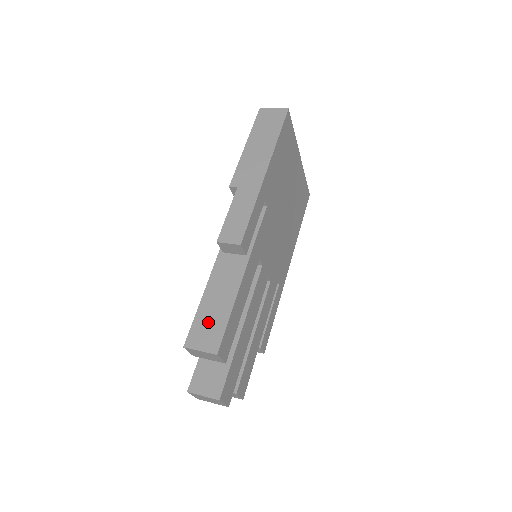
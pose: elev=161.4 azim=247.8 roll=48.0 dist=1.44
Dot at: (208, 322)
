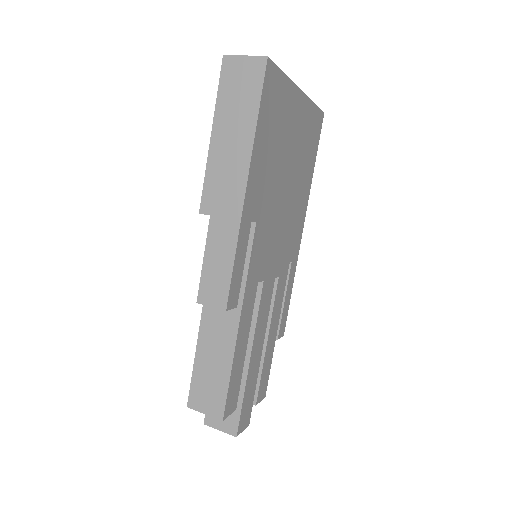
Dot at: (207, 382)
